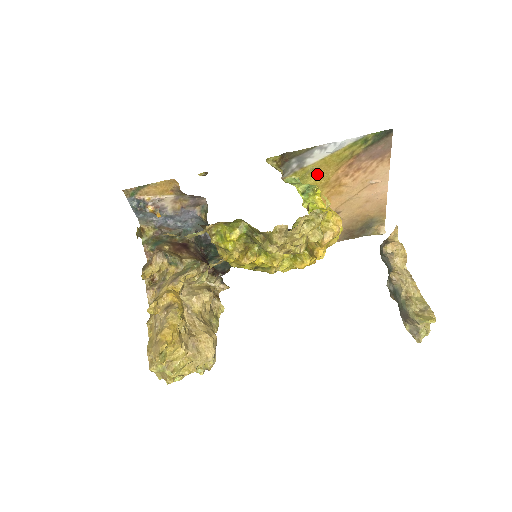
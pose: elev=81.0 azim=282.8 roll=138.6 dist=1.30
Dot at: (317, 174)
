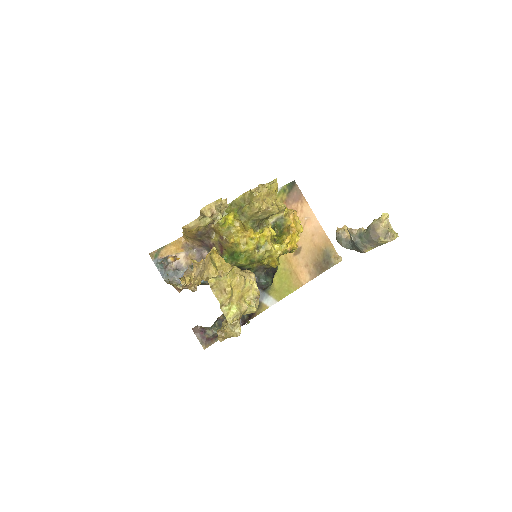
Dot at: occluded
